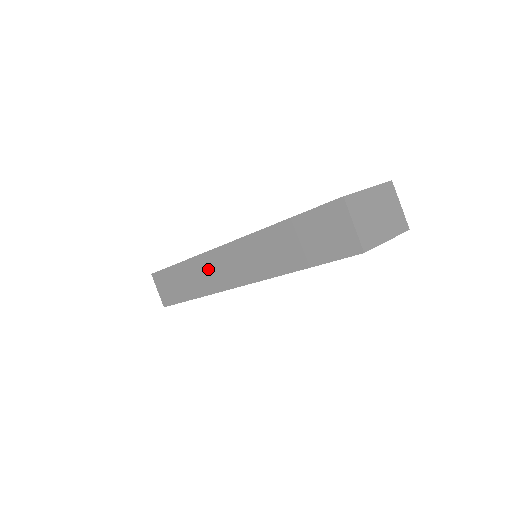
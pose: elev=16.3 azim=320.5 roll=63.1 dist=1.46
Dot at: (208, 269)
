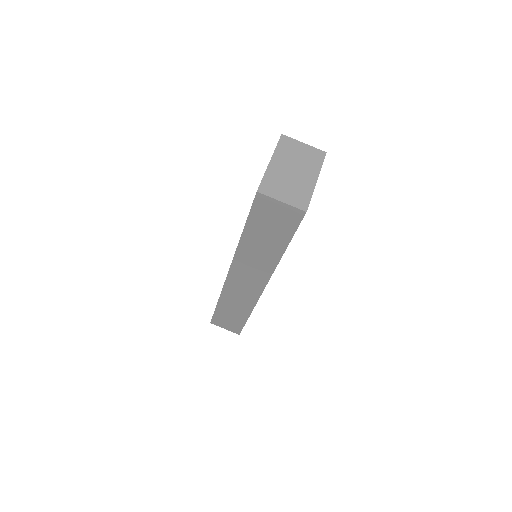
Dot at: (236, 294)
